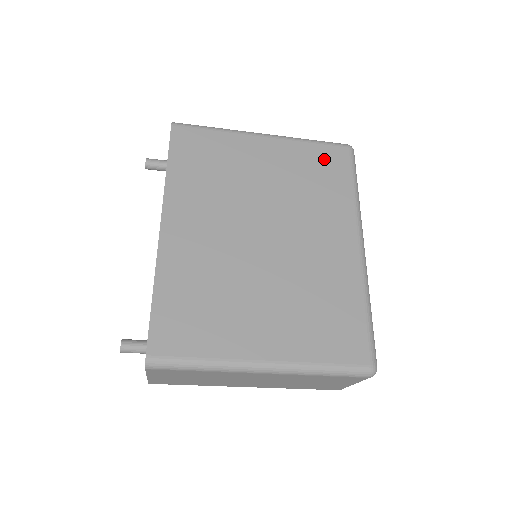
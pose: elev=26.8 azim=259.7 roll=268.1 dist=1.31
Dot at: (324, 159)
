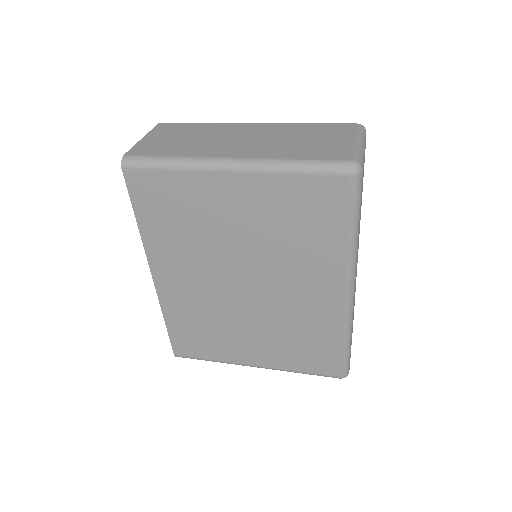
Dot at: (311, 198)
